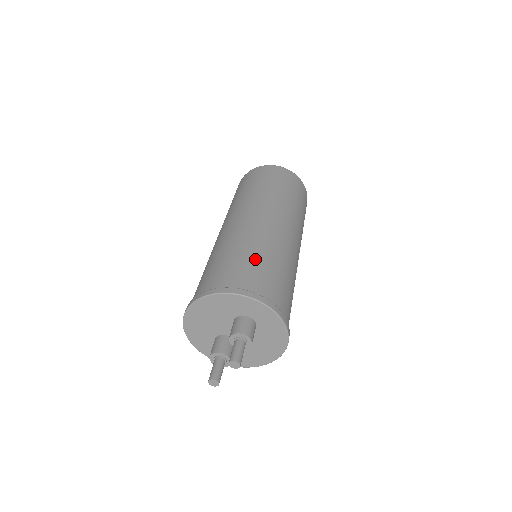
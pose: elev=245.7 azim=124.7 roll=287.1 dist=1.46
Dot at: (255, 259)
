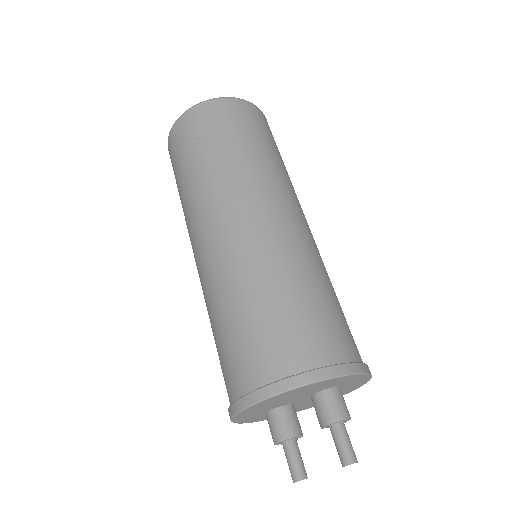
Dot at: (326, 299)
